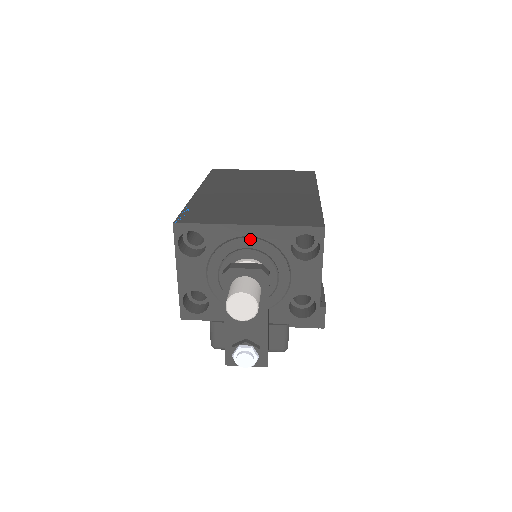
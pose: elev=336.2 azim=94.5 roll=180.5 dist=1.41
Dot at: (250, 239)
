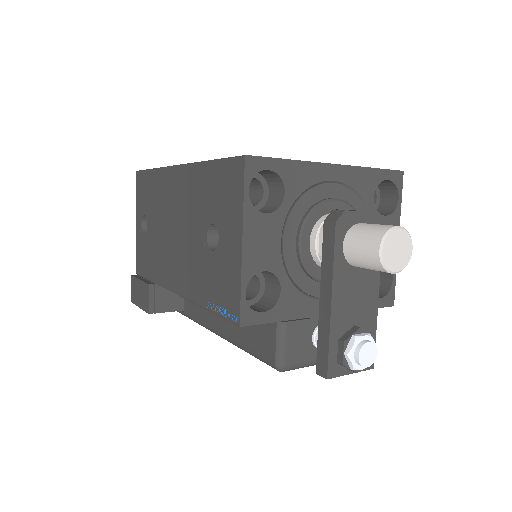
Dot at: (335, 185)
